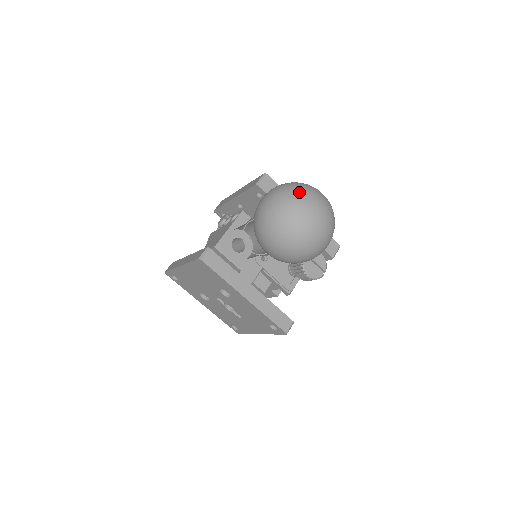
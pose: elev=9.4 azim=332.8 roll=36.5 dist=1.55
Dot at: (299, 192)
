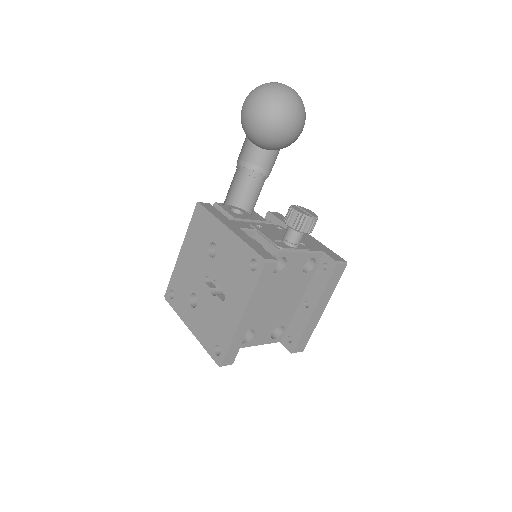
Dot at: occluded
